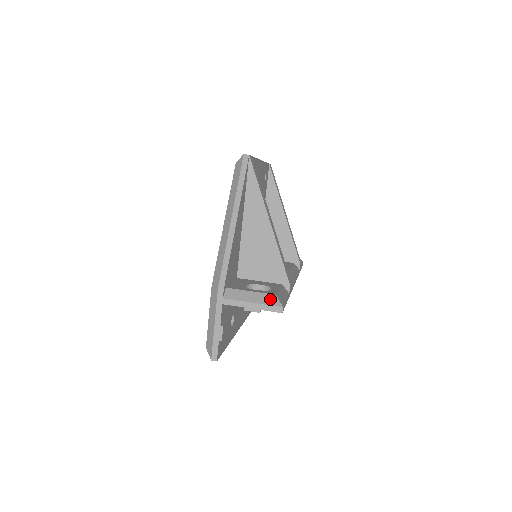
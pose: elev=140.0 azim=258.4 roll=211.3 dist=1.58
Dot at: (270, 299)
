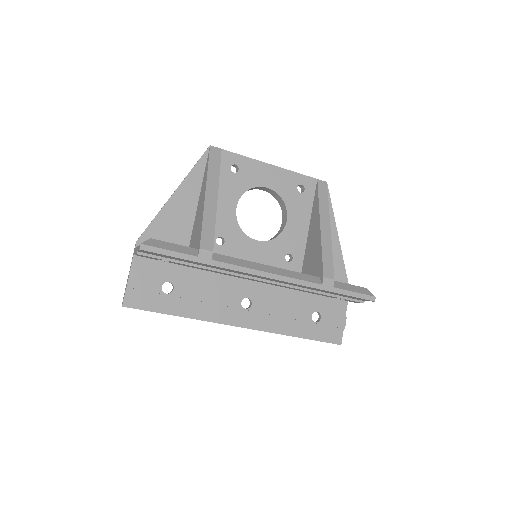
Dot at: occluded
